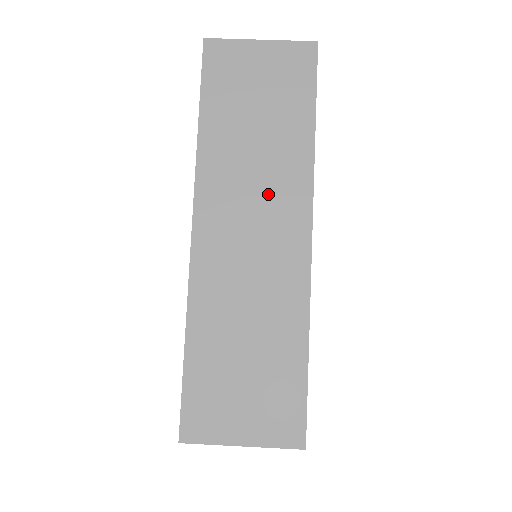
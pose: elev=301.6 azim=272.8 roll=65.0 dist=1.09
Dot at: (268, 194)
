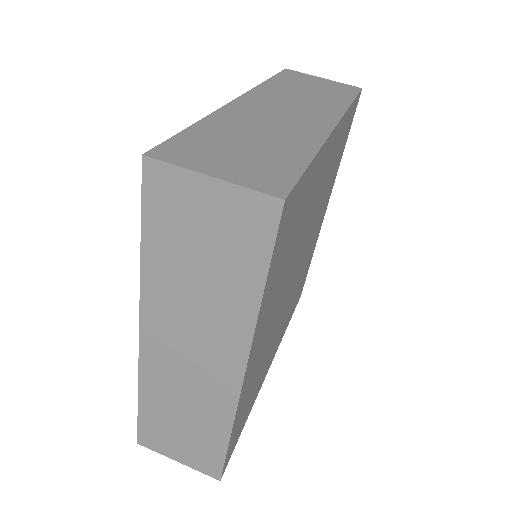
Dot at: (306, 106)
